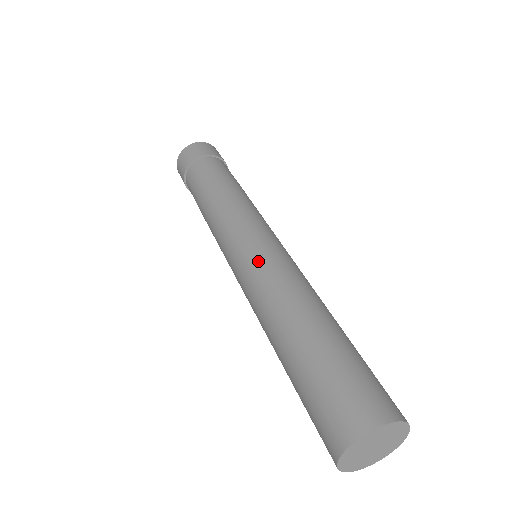
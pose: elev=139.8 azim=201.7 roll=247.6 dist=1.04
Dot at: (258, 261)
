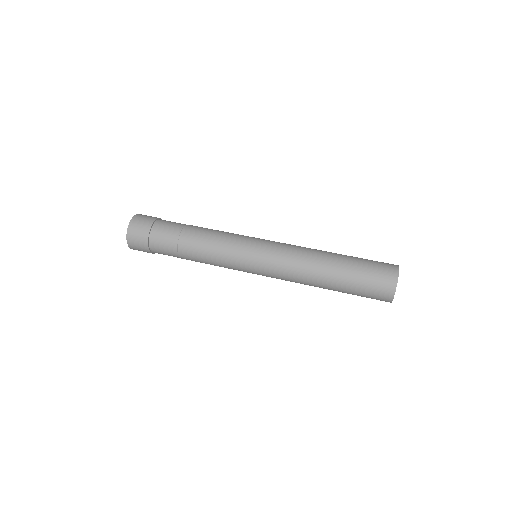
Dot at: (281, 243)
